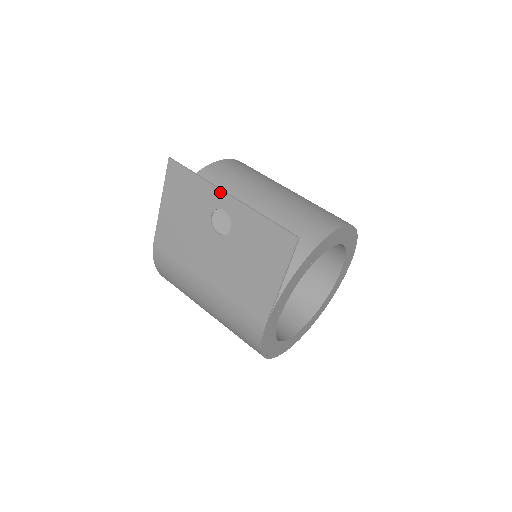
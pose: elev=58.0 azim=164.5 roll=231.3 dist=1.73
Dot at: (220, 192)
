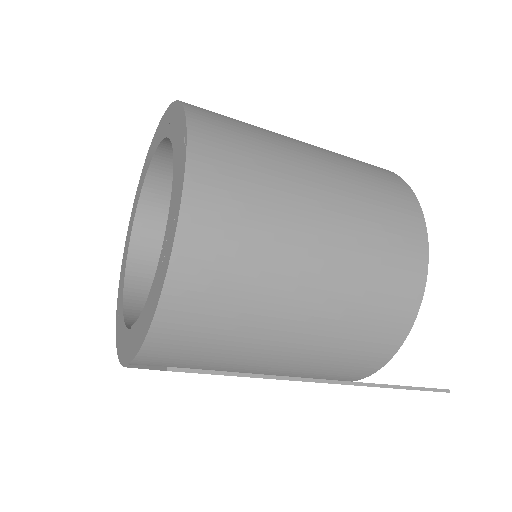
Dot at: occluded
